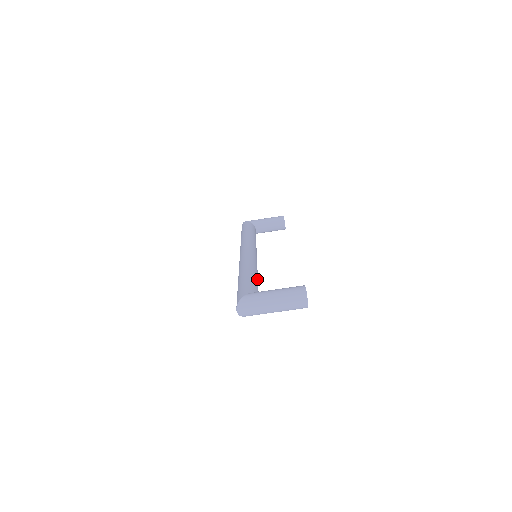
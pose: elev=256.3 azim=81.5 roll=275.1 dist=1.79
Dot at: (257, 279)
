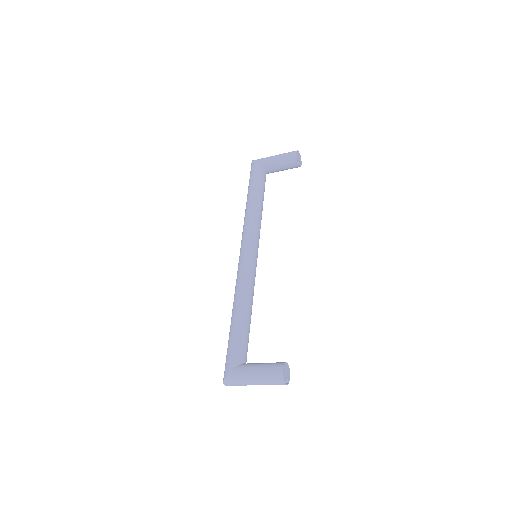
Dot at: (248, 322)
